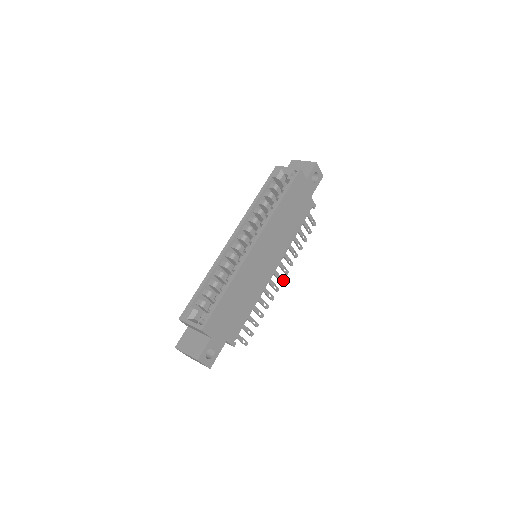
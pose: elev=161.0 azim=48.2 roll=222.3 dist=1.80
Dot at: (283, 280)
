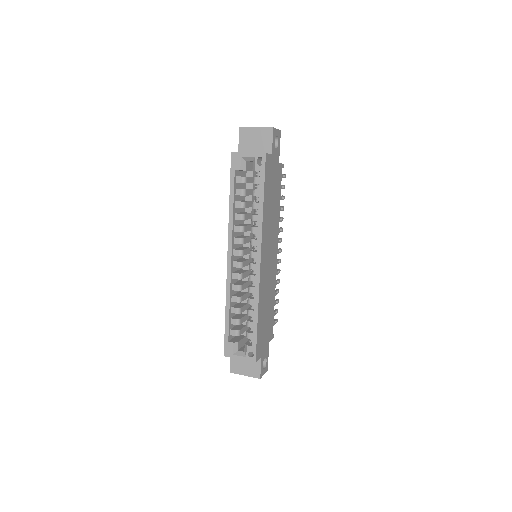
Dot at: (281, 249)
